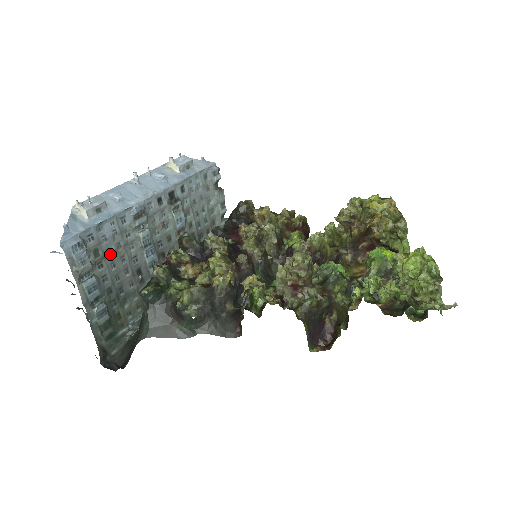
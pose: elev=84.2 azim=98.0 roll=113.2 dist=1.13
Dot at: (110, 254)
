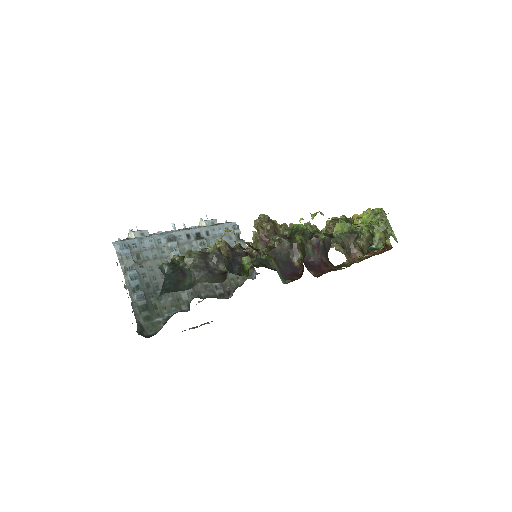
Dot at: (149, 260)
